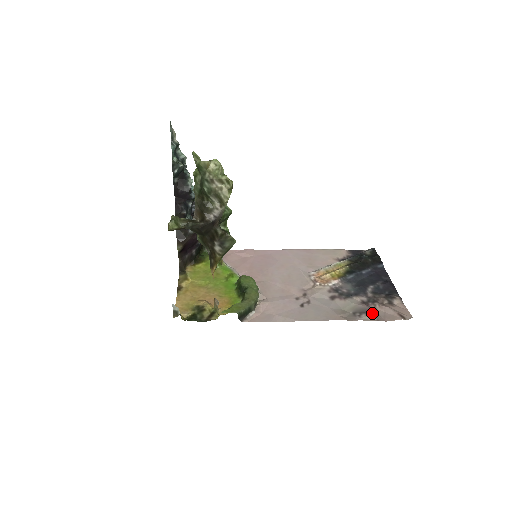
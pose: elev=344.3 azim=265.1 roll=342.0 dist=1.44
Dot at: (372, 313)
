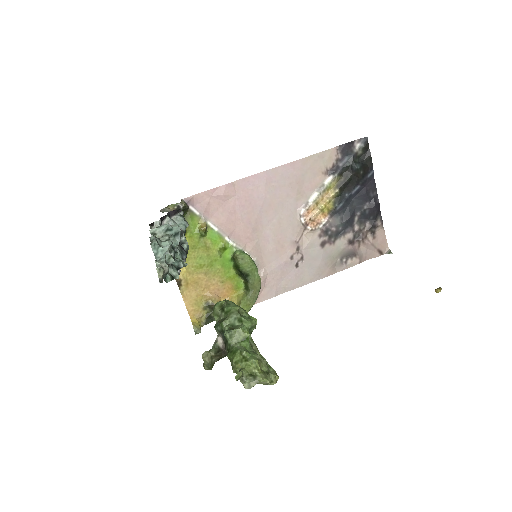
Dot at: (356, 256)
